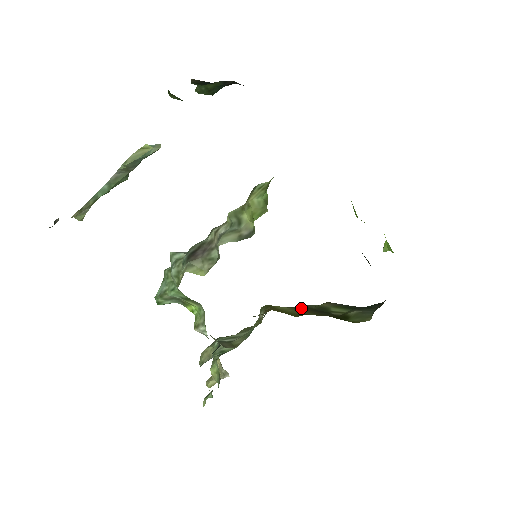
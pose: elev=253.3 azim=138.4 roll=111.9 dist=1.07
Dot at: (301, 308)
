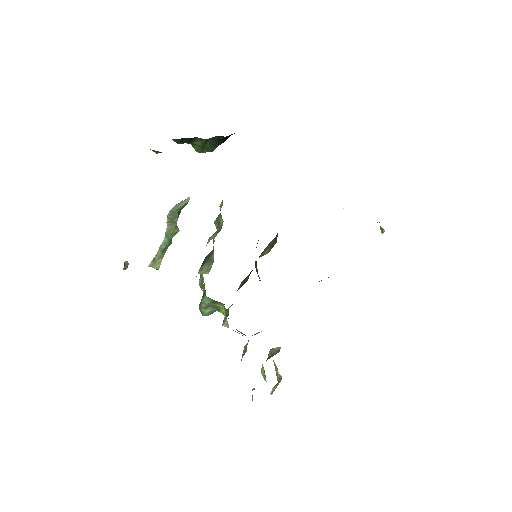
Dot at: occluded
